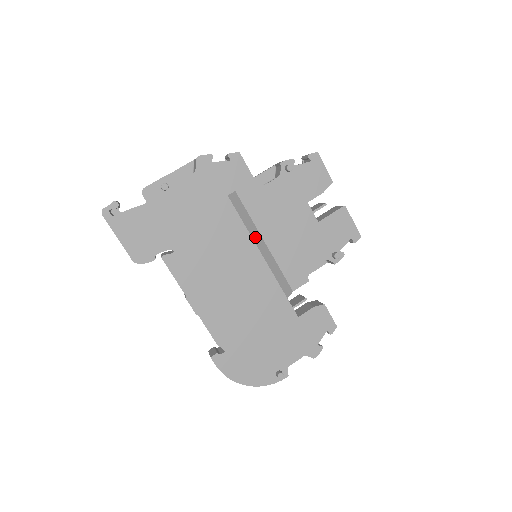
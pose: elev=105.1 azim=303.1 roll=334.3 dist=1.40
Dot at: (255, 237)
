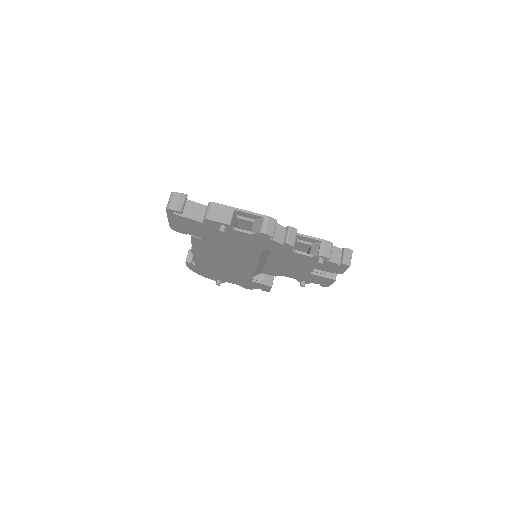
Dot at: (261, 260)
